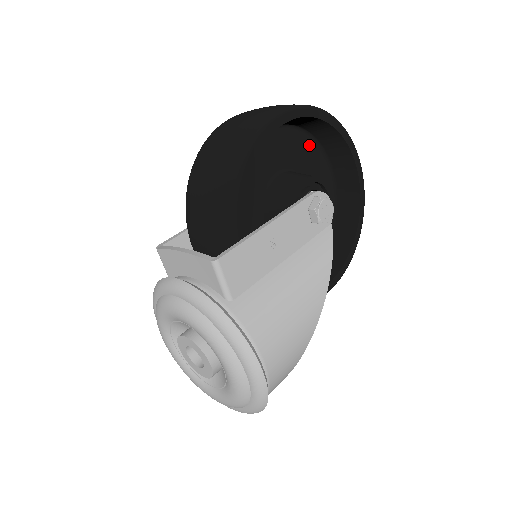
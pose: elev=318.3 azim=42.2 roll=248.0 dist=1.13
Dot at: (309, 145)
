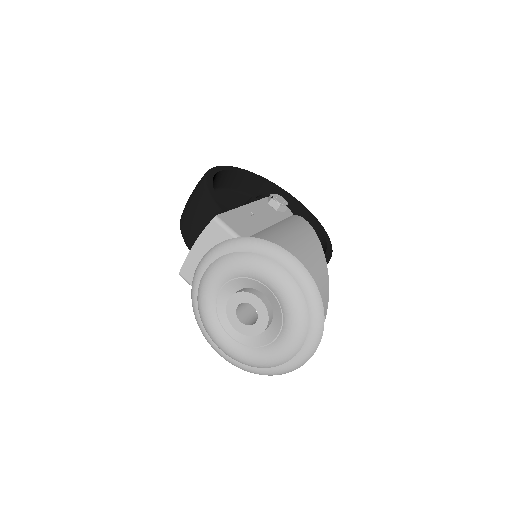
Dot at: occluded
